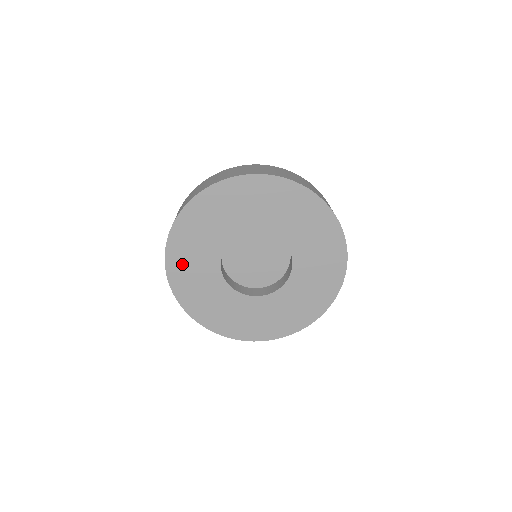
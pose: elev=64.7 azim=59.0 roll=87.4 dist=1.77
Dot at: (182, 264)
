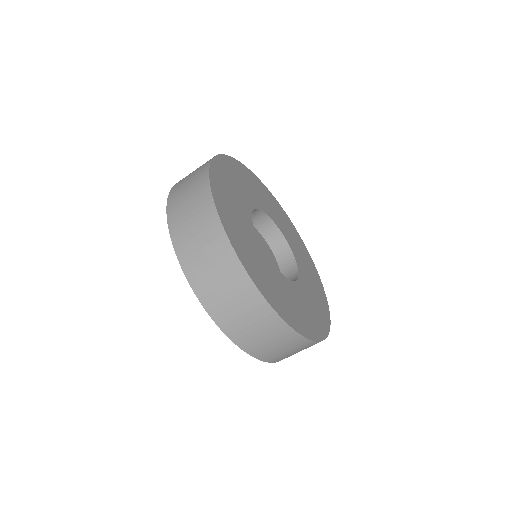
Dot at: (234, 171)
